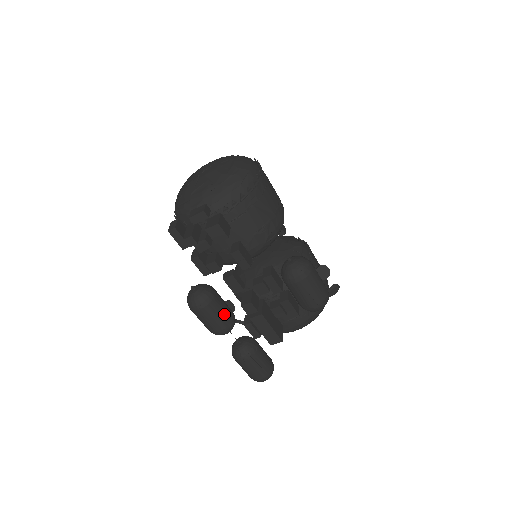
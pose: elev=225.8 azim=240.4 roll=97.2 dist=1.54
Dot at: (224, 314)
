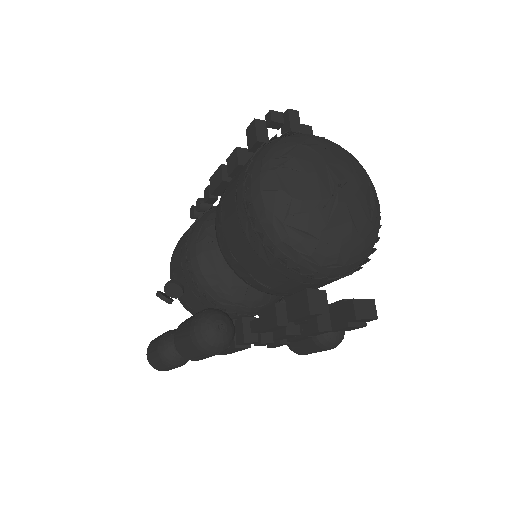
Dot at: occluded
